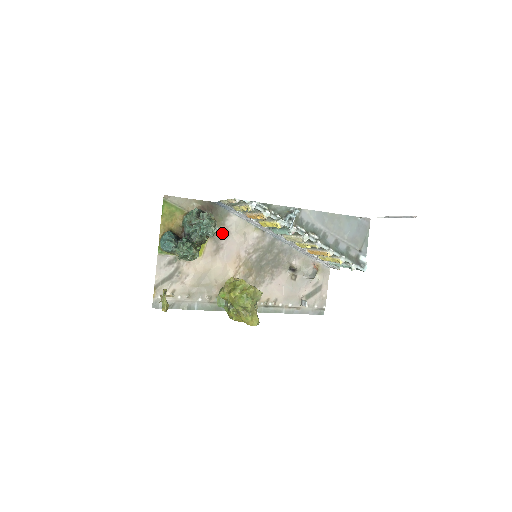
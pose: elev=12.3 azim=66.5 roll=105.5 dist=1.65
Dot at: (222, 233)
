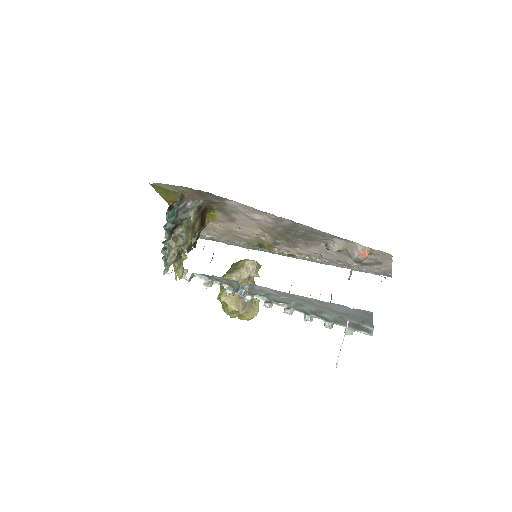
Dot at: (228, 210)
